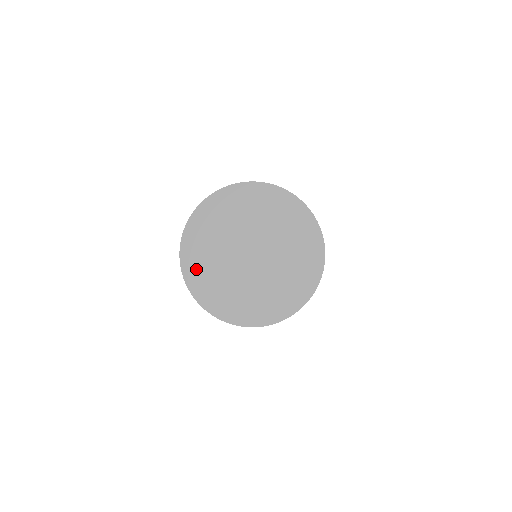
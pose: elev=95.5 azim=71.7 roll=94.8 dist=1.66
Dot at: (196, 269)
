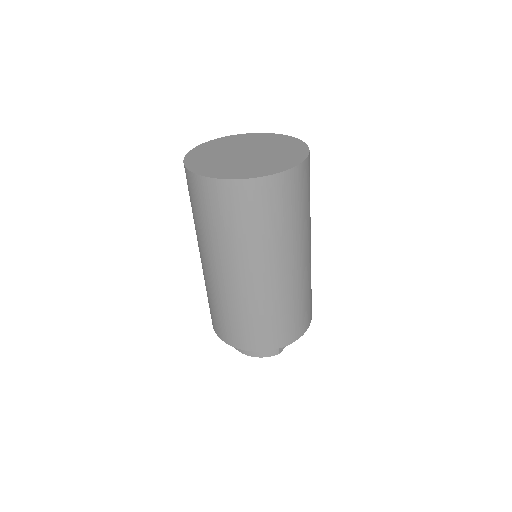
Dot at: (206, 169)
